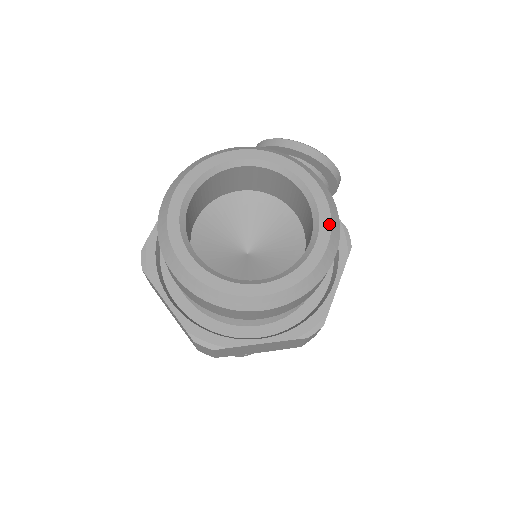
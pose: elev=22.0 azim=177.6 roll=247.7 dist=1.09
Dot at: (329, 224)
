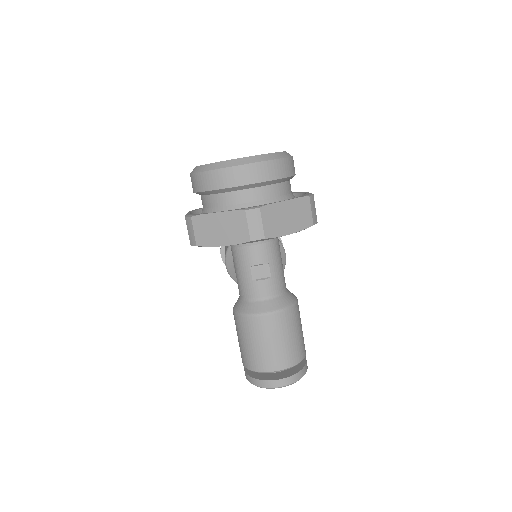
Dot at: occluded
